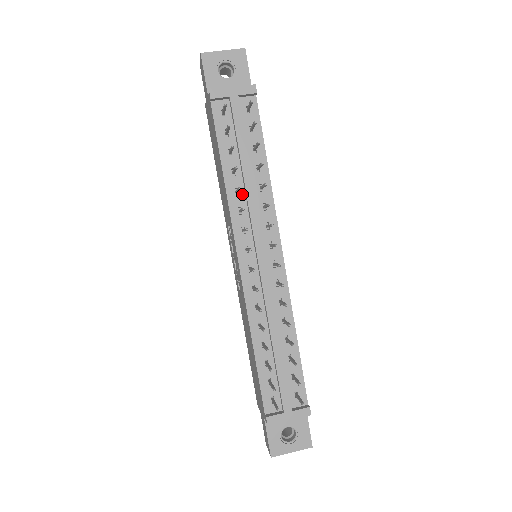
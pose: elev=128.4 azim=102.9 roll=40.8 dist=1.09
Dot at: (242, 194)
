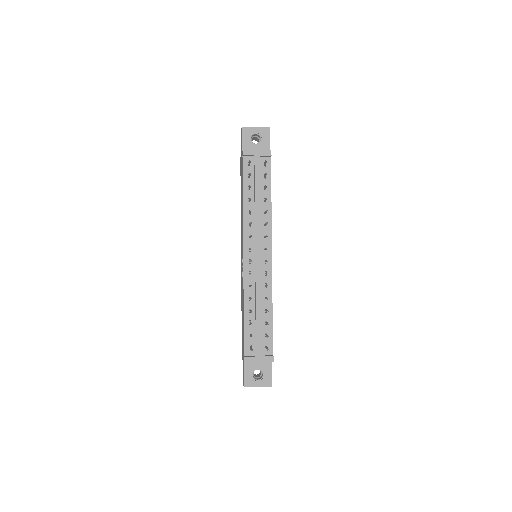
Dot at: (252, 215)
